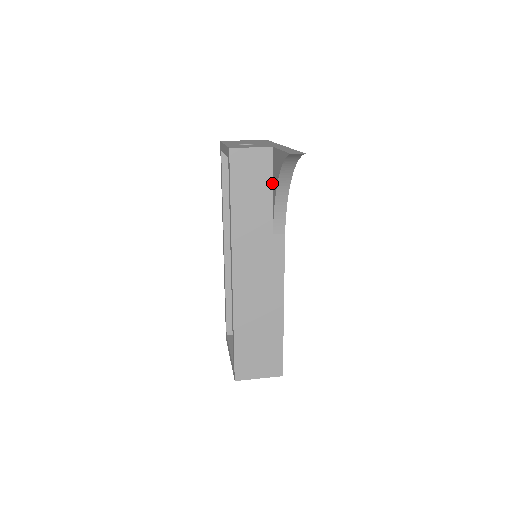
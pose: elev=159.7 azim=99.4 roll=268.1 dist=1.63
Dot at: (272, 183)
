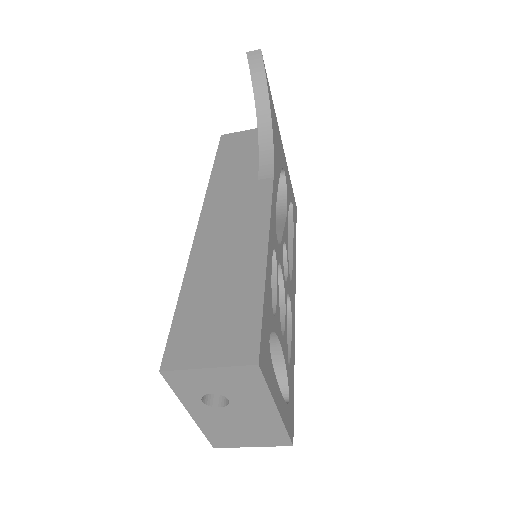
Dot at: occluded
